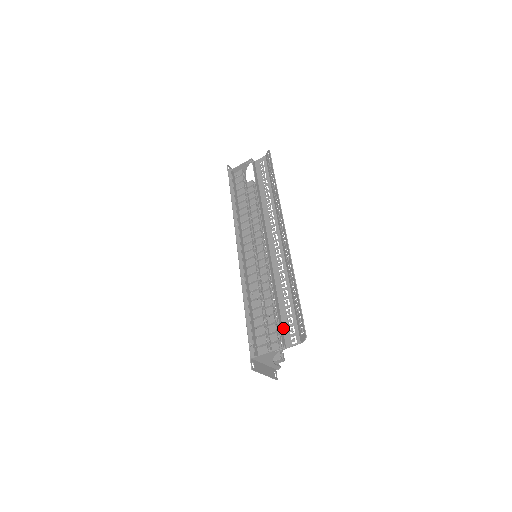
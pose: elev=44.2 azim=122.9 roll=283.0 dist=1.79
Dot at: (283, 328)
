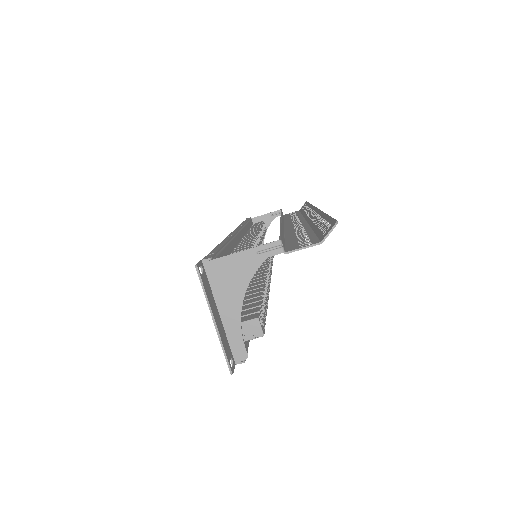
Dot at: (286, 245)
